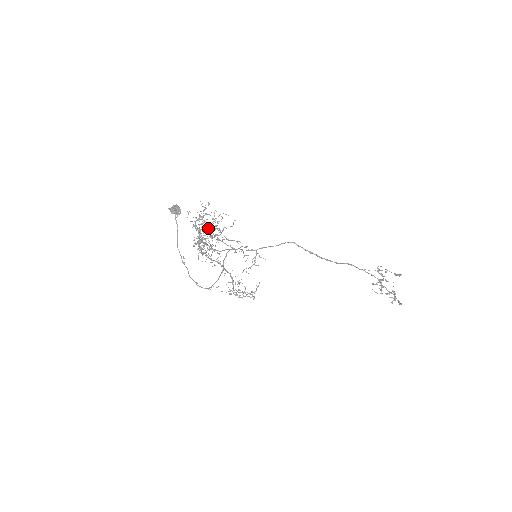
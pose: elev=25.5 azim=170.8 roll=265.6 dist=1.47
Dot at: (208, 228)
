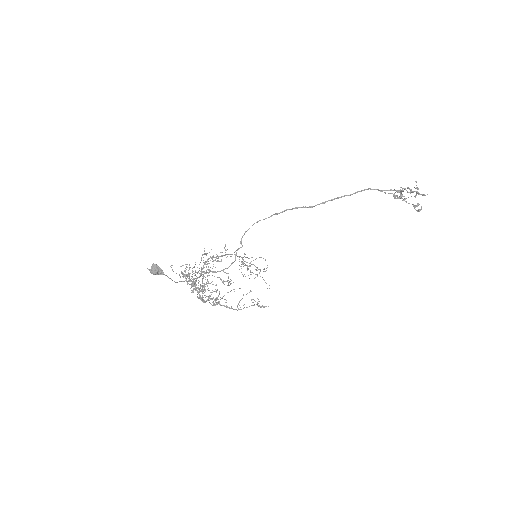
Dot at: occluded
